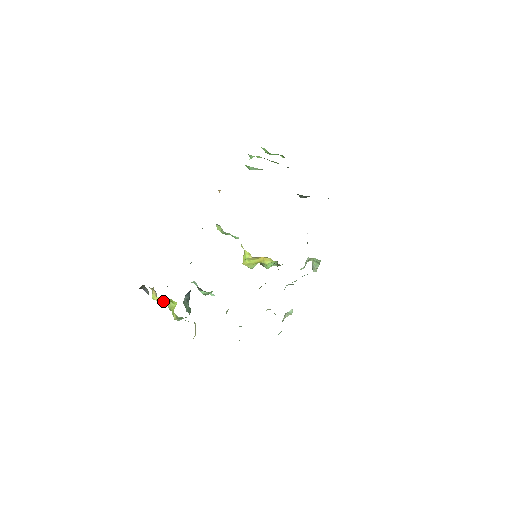
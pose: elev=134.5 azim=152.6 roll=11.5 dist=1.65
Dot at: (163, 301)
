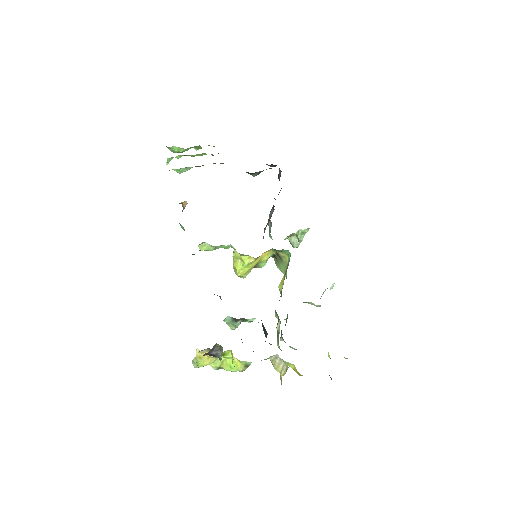
Dot at: occluded
